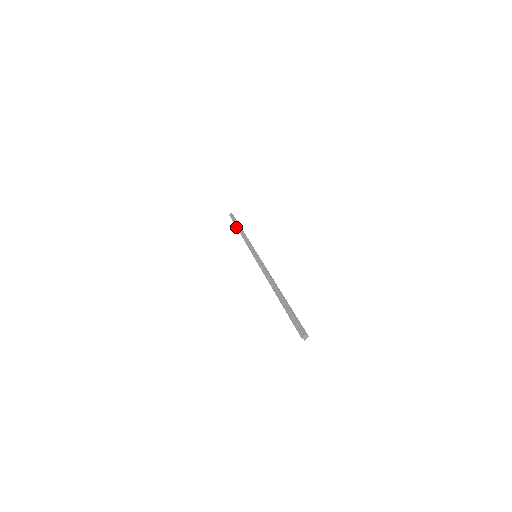
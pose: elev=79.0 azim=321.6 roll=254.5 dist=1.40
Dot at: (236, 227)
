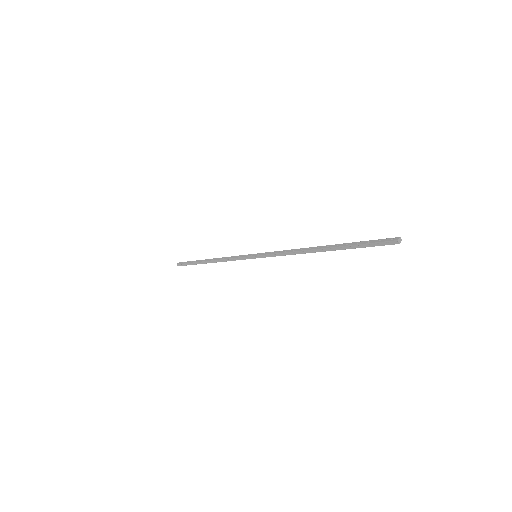
Dot at: (199, 262)
